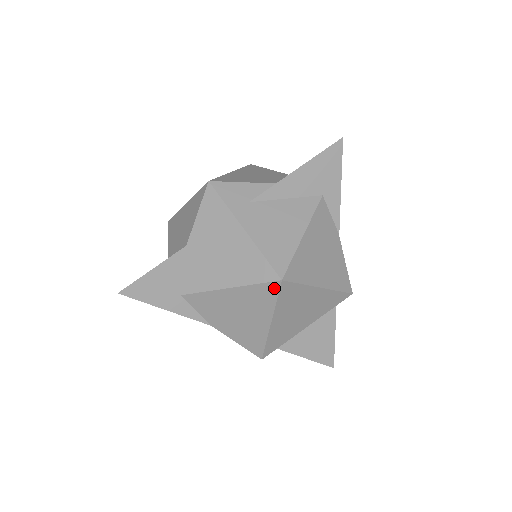
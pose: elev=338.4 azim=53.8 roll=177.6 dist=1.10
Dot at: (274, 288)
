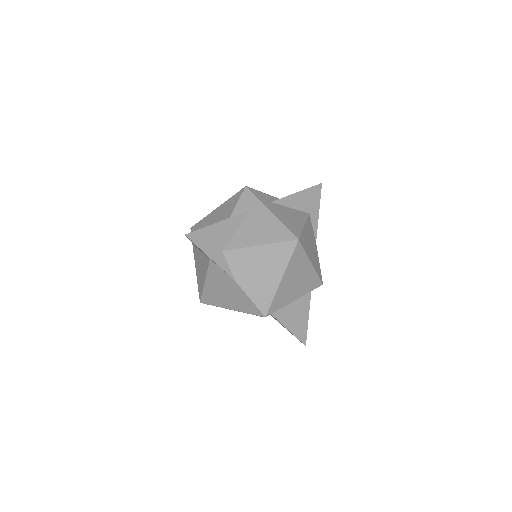
Dot at: (292, 246)
